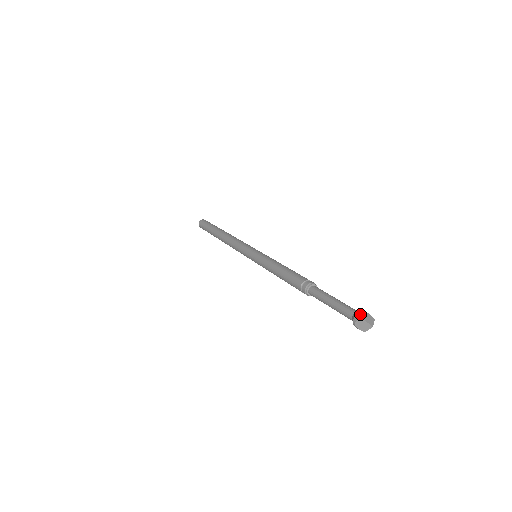
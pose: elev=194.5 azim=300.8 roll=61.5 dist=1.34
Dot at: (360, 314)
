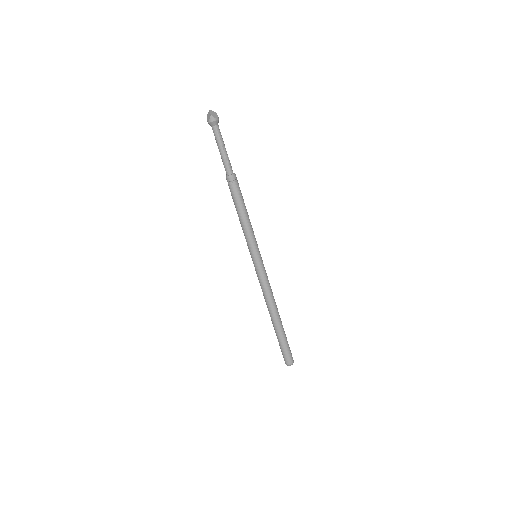
Dot at: occluded
